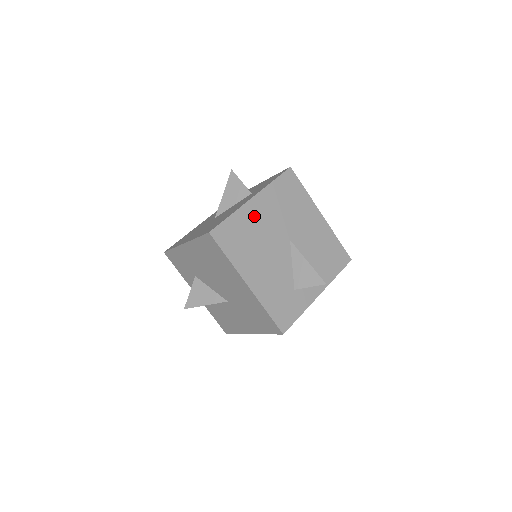
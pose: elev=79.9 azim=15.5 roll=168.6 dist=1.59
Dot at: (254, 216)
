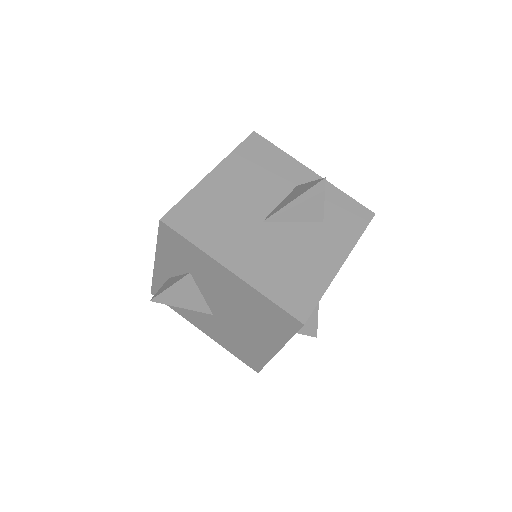
Dot at: occluded
